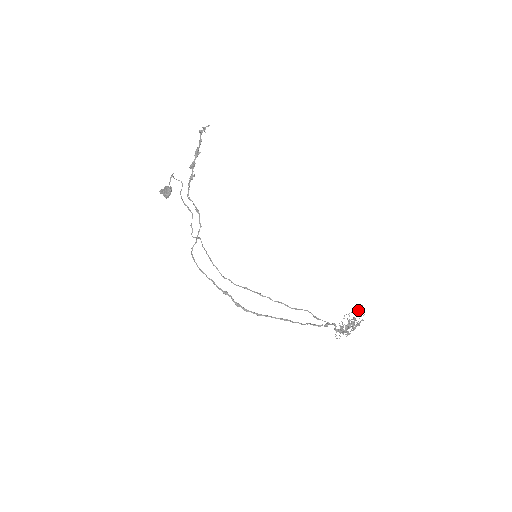
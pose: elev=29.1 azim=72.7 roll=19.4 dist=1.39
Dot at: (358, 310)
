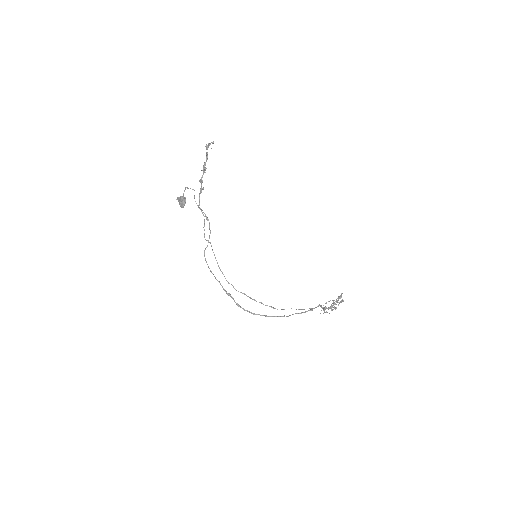
Dot at: (340, 295)
